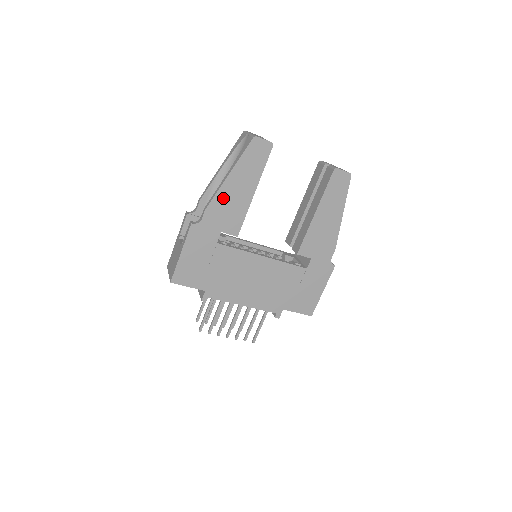
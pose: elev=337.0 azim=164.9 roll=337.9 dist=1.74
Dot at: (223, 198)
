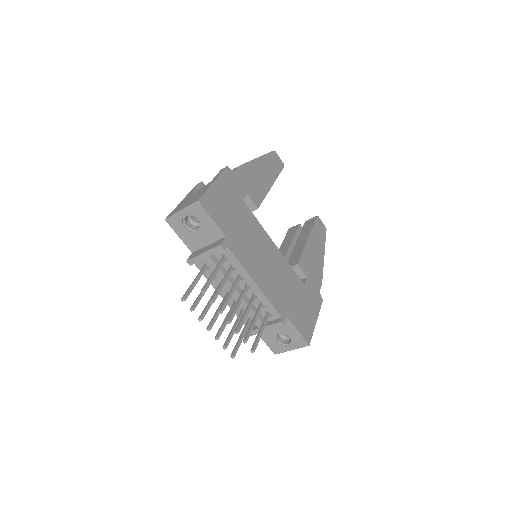
Dot at: (252, 170)
